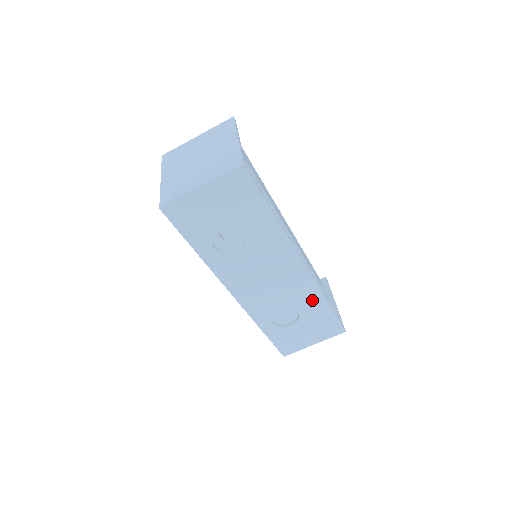
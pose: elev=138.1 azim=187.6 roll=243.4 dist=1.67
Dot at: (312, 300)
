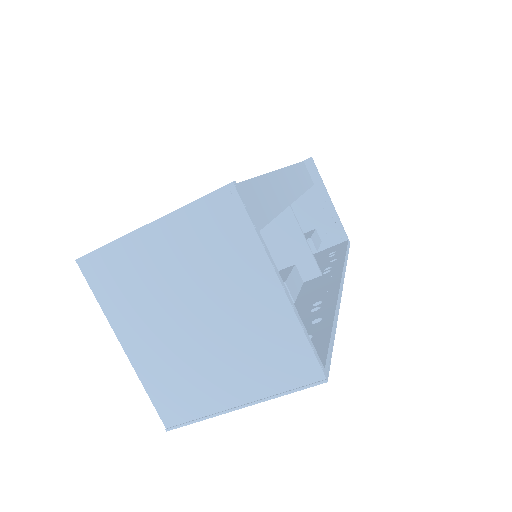
Dot at: occluded
